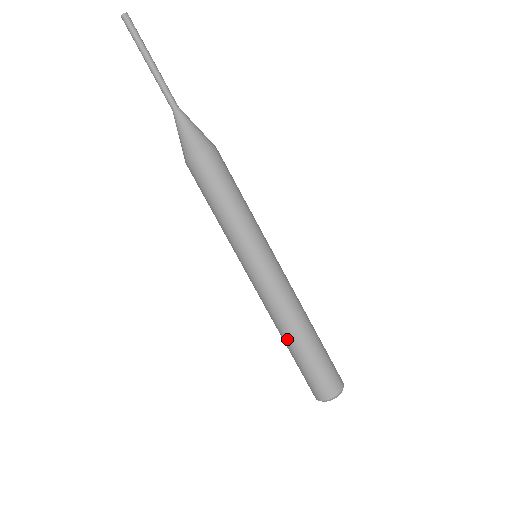
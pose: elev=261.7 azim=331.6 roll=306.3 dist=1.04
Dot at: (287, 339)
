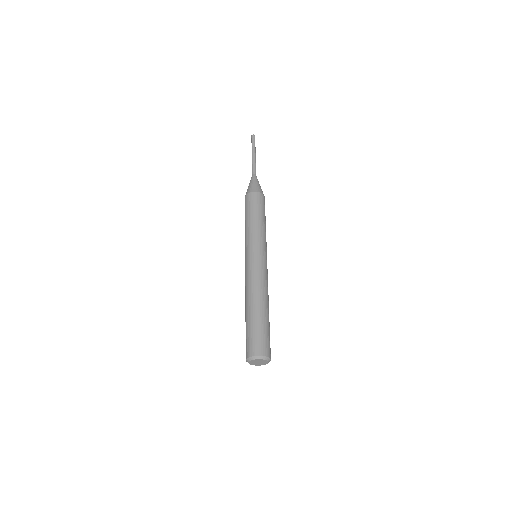
Dot at: (258, 303)
